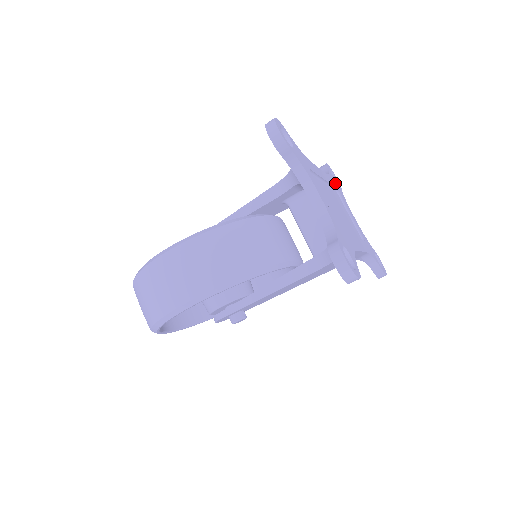
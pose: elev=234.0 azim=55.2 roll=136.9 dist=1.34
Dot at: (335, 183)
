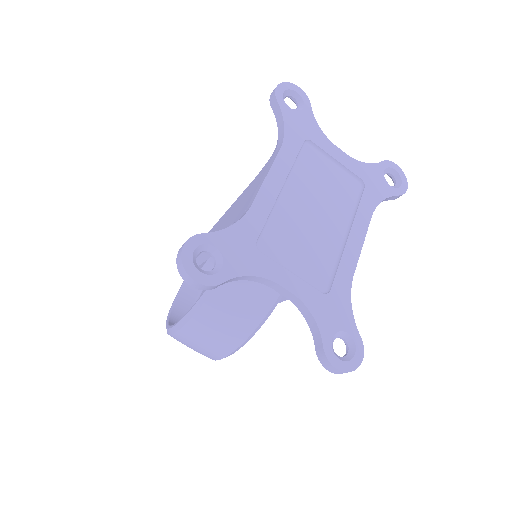
Dot at: (298, 126)
